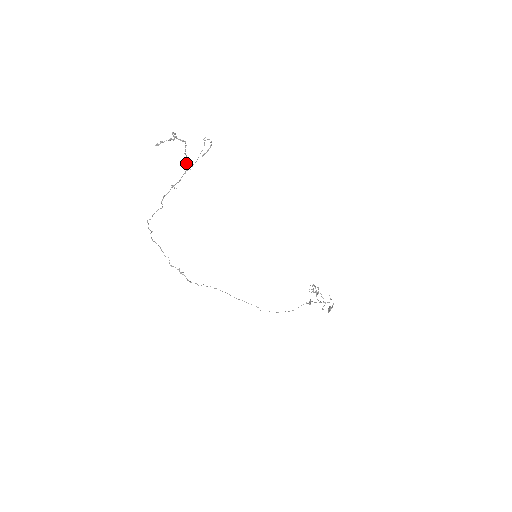
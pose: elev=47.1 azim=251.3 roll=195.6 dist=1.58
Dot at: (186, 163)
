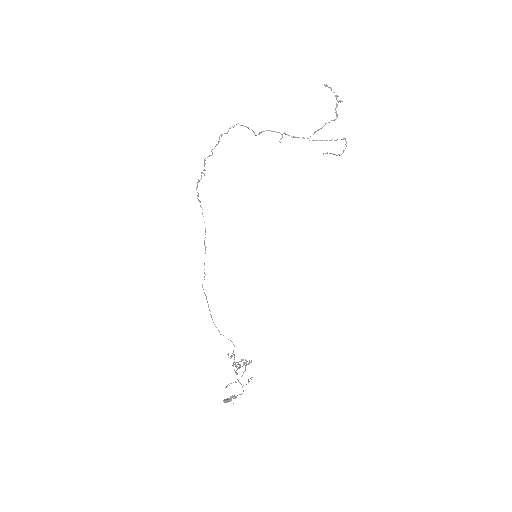
Dot at: occluded
